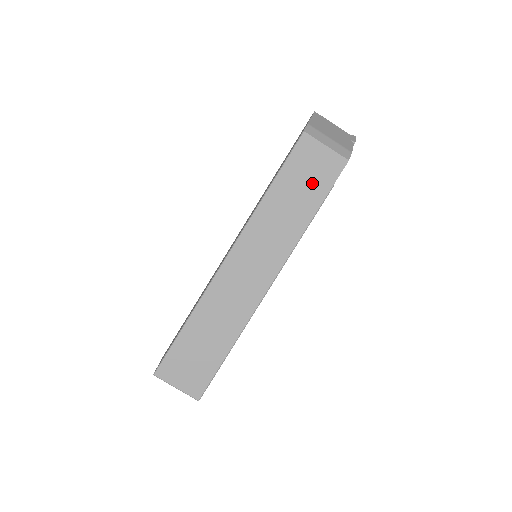
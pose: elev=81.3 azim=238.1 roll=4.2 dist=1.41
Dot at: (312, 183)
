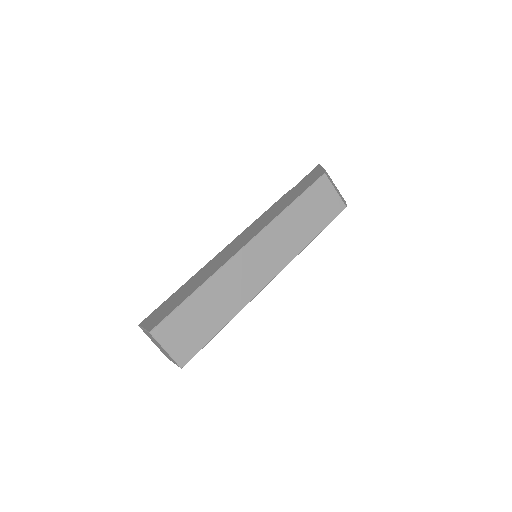
Dot at: (320, 213)
